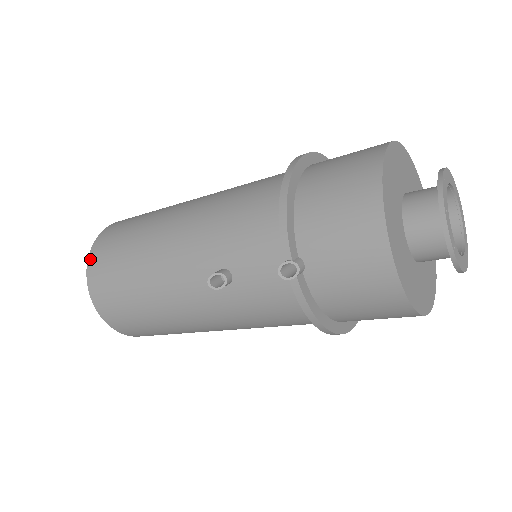
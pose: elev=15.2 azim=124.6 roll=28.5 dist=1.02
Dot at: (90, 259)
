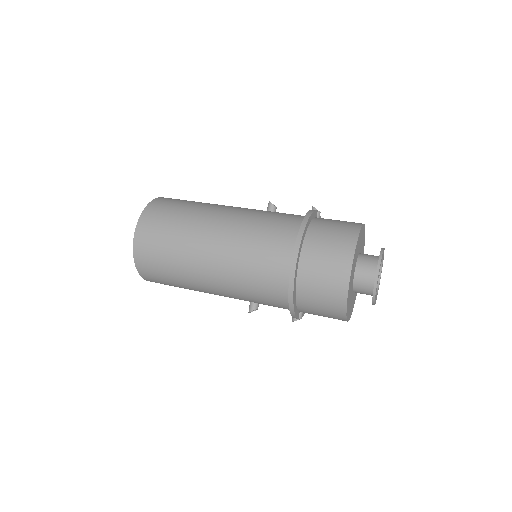
Dot at: (141, 273)
